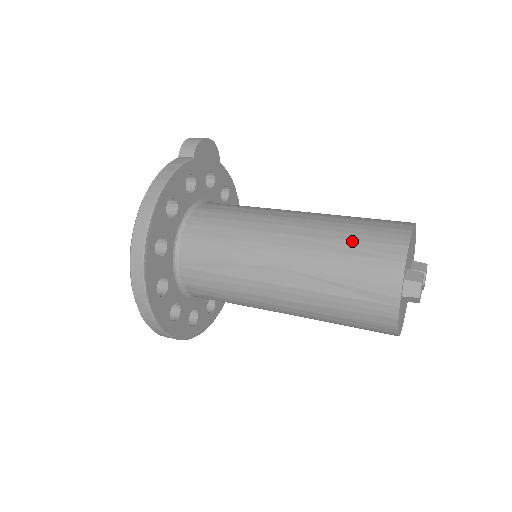
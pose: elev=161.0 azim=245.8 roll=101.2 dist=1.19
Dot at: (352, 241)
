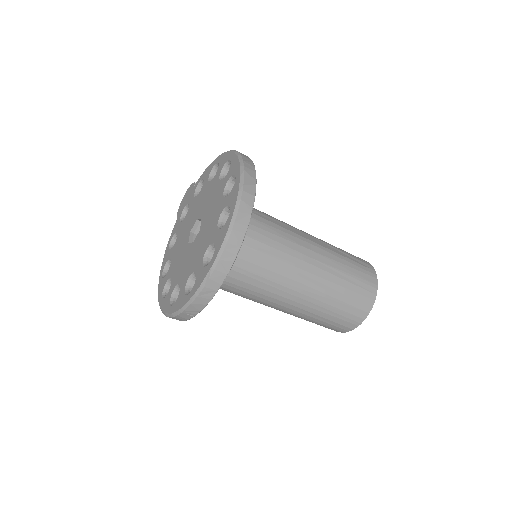
Dot at: occluded
